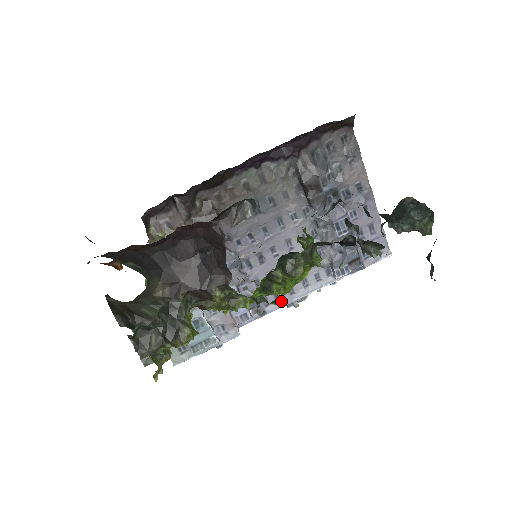
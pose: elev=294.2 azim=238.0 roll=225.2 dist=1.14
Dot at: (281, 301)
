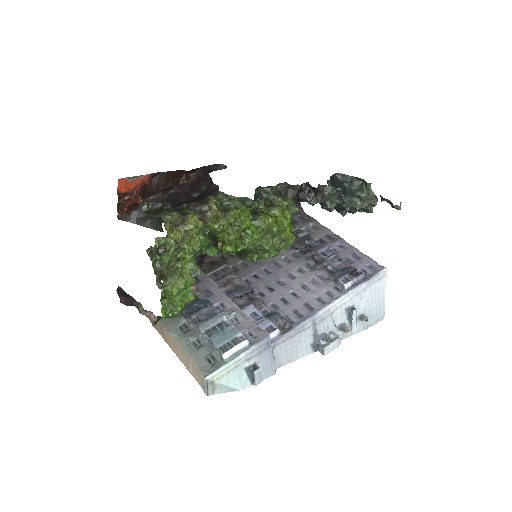
Dot at: (304, 317)
